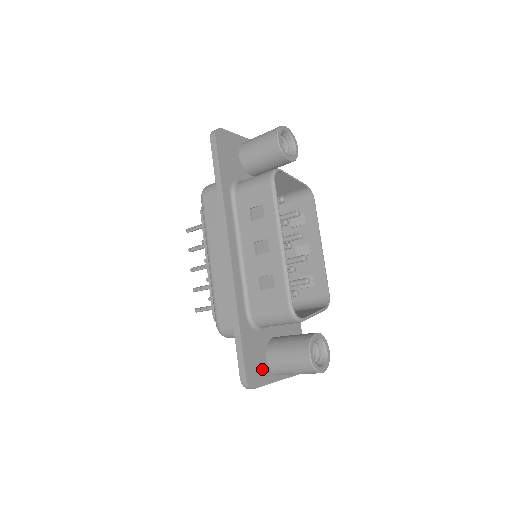
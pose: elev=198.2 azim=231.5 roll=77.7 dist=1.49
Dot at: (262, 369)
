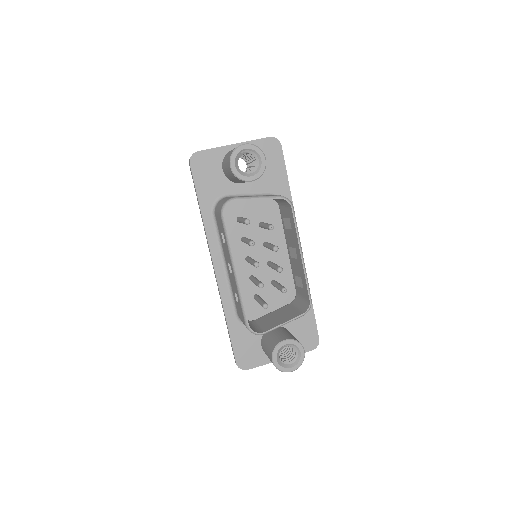
Dot at: (256, 354)
